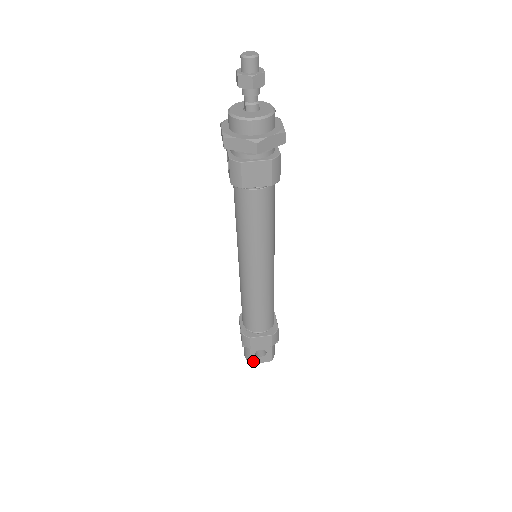
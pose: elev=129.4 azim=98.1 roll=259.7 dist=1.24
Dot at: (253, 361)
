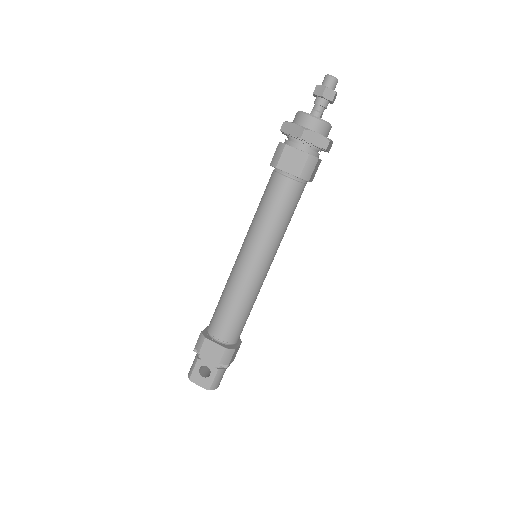
Dot at: (193, 378)
